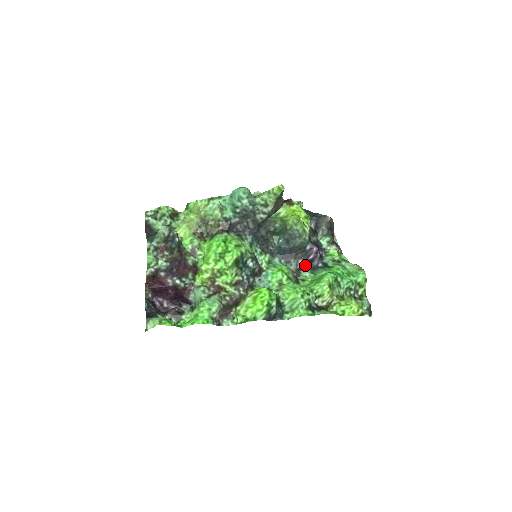
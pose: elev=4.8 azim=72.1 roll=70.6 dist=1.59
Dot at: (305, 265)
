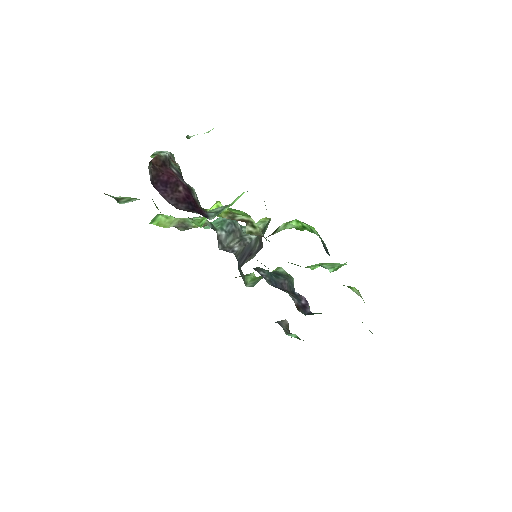
Dot at: (300, 307)
